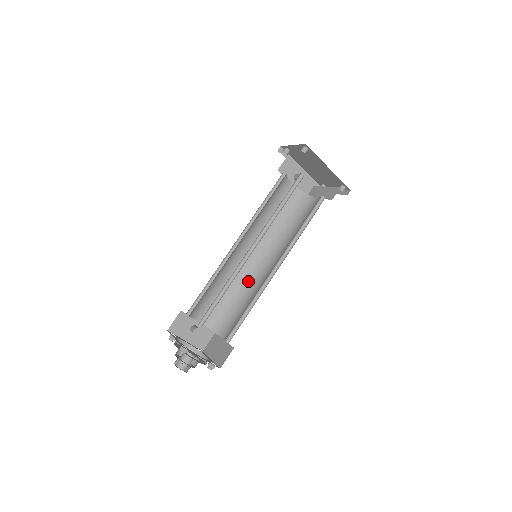
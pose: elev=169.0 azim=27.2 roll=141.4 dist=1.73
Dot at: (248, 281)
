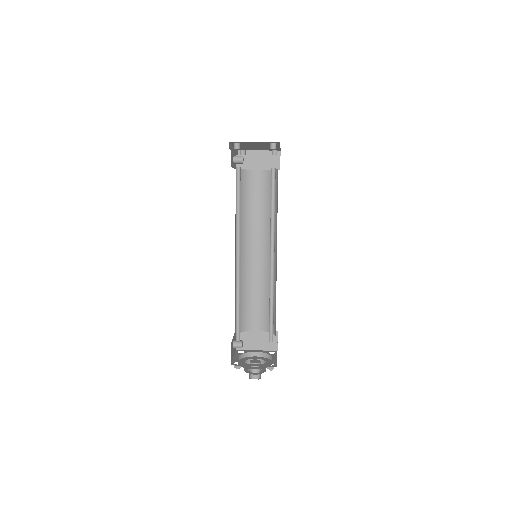
Dot at: (244, 276)
